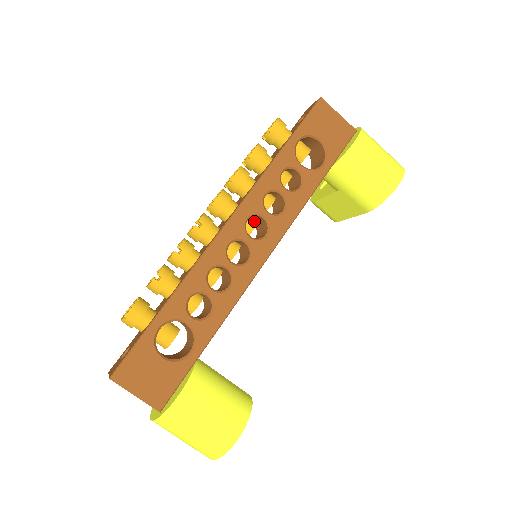
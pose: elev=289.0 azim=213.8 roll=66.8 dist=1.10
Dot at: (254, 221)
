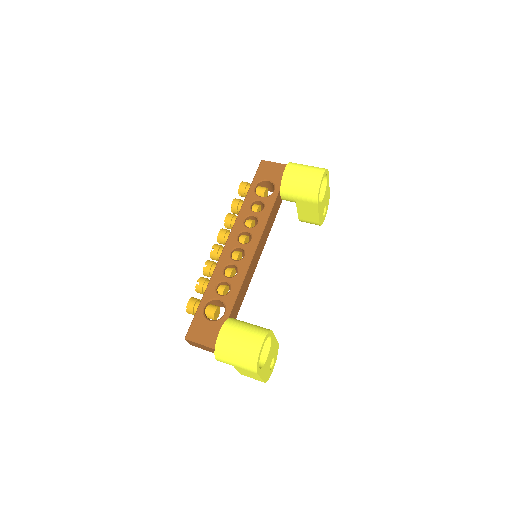
Dot at: (244, 236)
